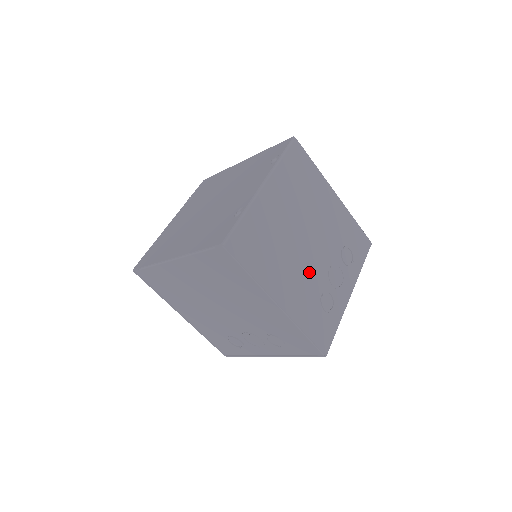
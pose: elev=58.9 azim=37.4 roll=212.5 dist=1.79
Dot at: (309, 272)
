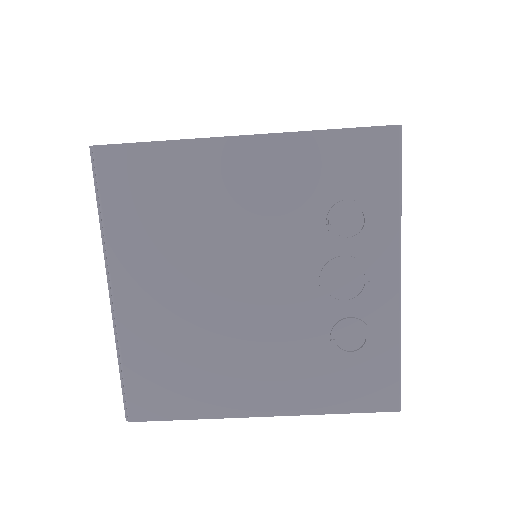
Dot at: (282, 328)
